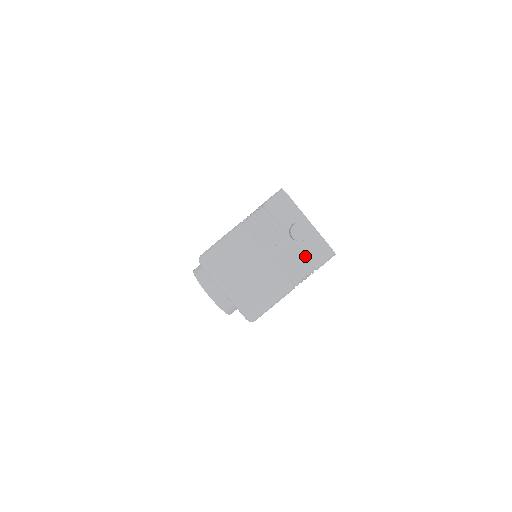
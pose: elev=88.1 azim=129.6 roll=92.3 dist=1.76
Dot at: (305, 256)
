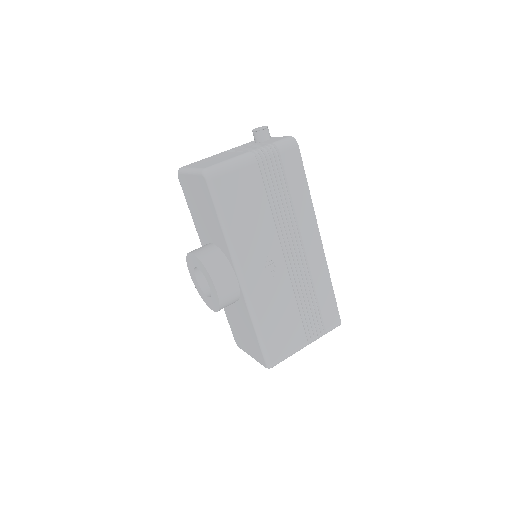
Dot at: occluded
